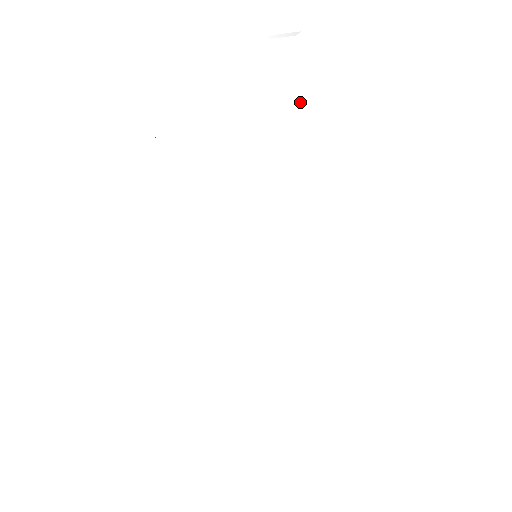
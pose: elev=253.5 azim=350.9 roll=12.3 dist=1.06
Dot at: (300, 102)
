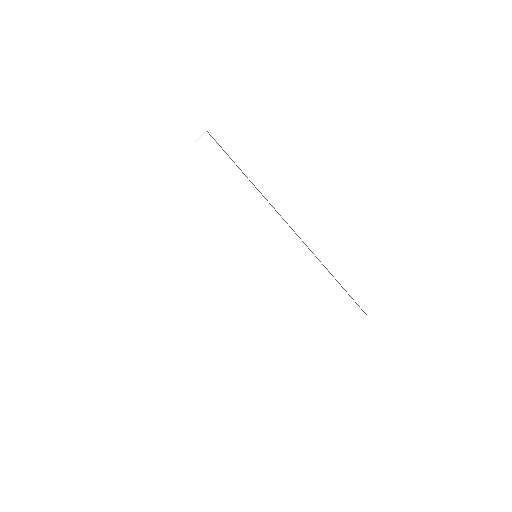
Dot at: (227, 164)
